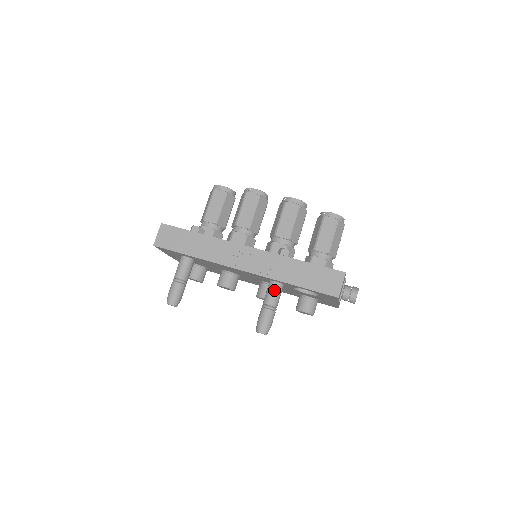
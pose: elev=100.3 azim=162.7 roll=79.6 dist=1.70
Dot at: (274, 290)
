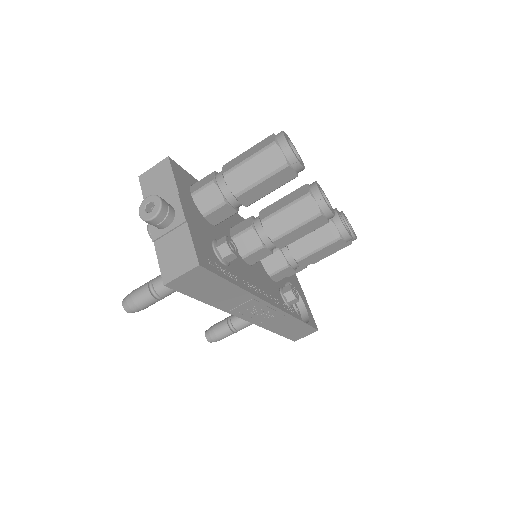
Dot at: occluded
